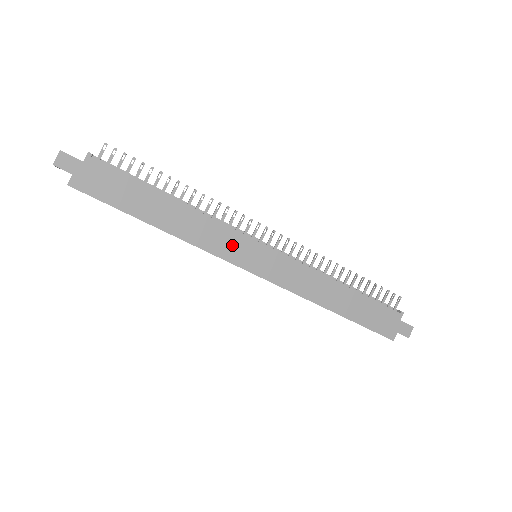
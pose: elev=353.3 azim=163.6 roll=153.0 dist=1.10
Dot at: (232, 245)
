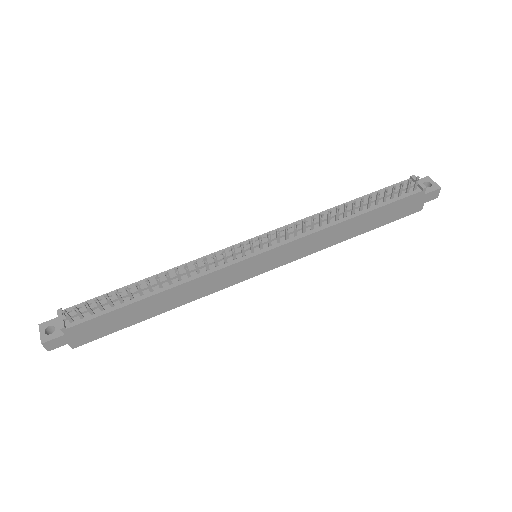
Dot at: (231, 275)
